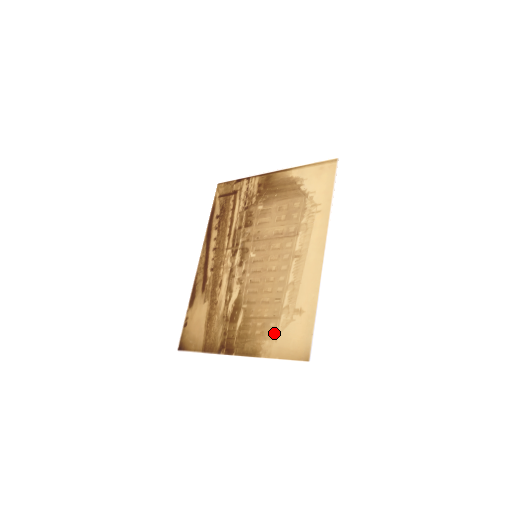
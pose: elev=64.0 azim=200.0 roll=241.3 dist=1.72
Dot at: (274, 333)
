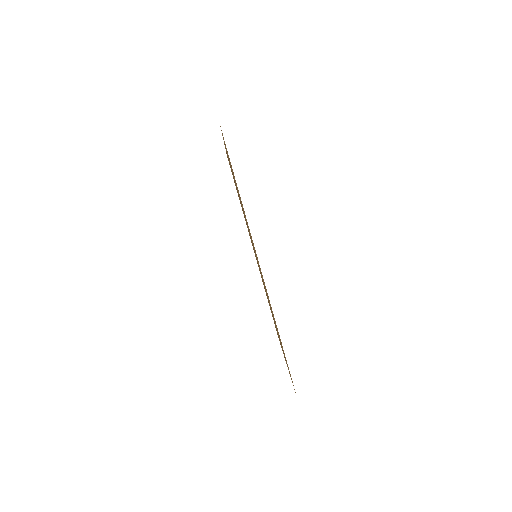
Dot at: occluded
